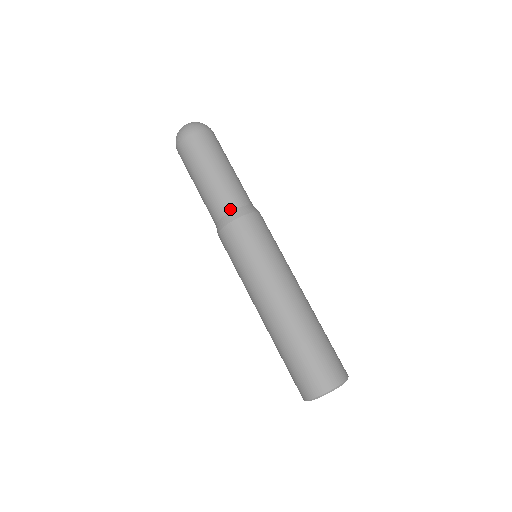
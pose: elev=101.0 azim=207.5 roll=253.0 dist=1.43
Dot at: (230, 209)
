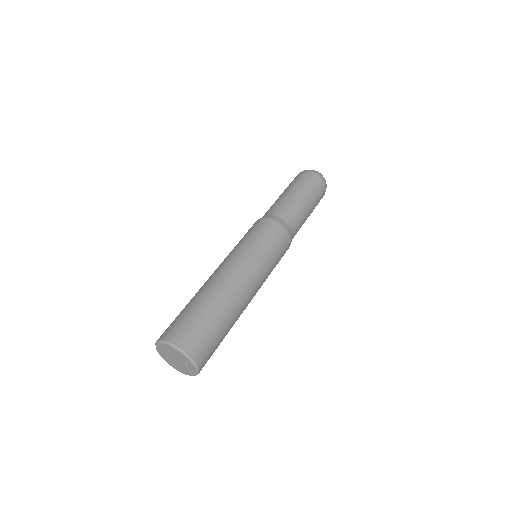
Dot at: (276, 214)
